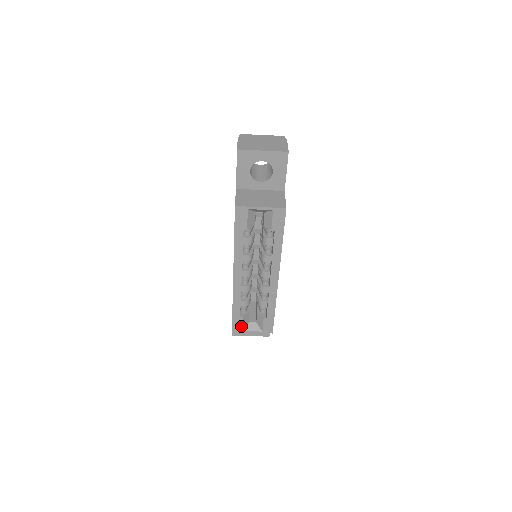
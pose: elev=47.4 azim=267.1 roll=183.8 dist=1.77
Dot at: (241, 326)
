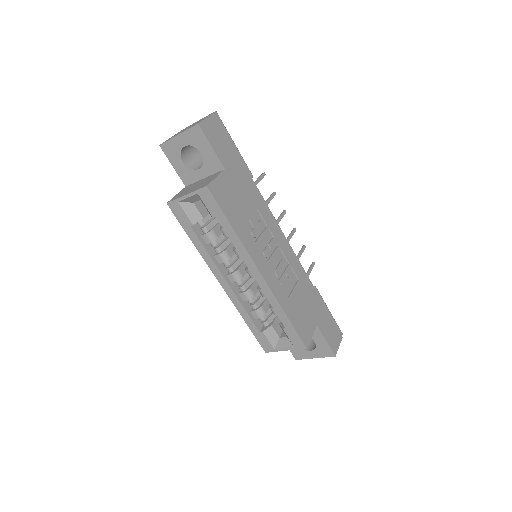
Dot at: (269, 343)
